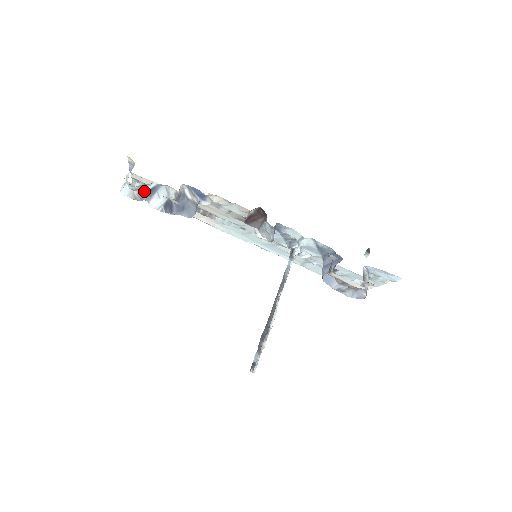
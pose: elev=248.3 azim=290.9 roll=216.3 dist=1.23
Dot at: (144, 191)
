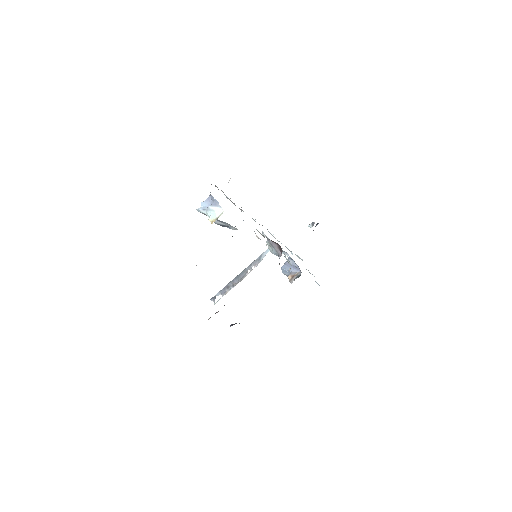
Dot at: occluded
